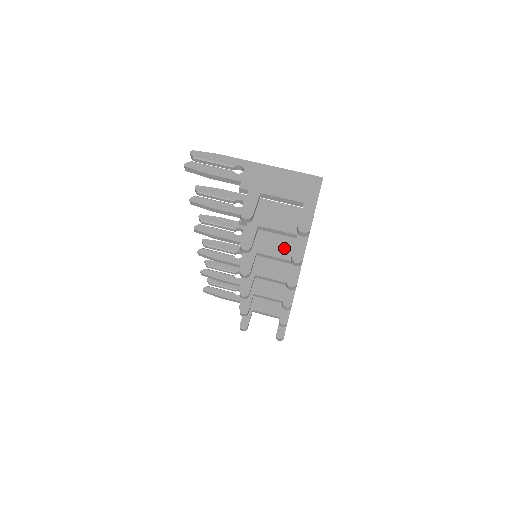
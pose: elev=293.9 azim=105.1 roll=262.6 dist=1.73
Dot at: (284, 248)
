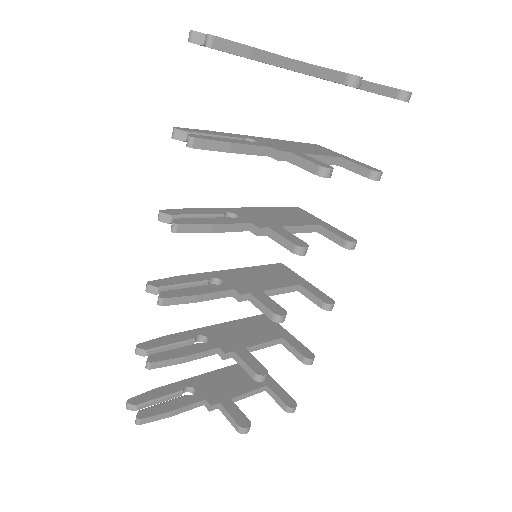
Dot at: (295, 217)
